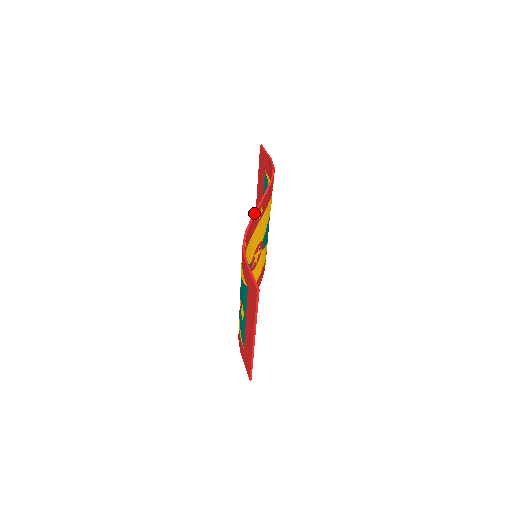
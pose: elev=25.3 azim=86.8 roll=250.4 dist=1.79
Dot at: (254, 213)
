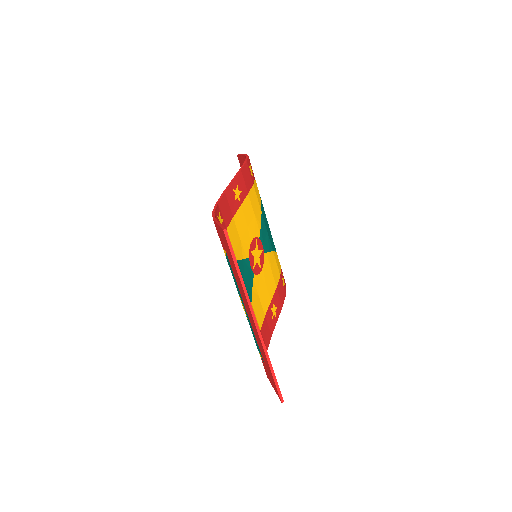
Dot at: (226, 188)
